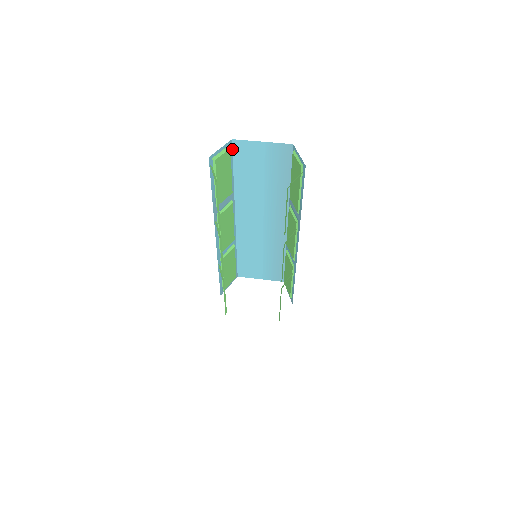
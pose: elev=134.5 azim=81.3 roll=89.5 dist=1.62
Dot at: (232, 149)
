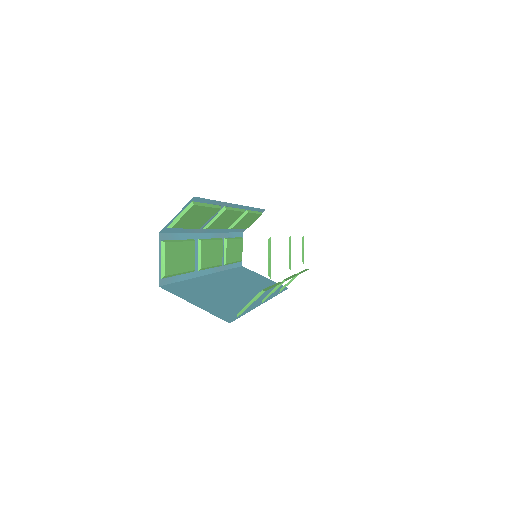
Dot at: occluded
